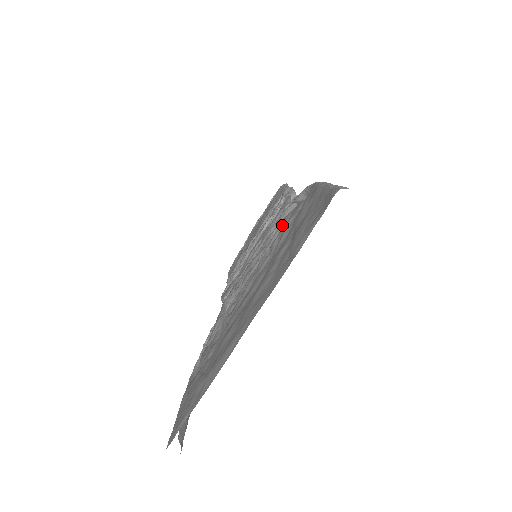
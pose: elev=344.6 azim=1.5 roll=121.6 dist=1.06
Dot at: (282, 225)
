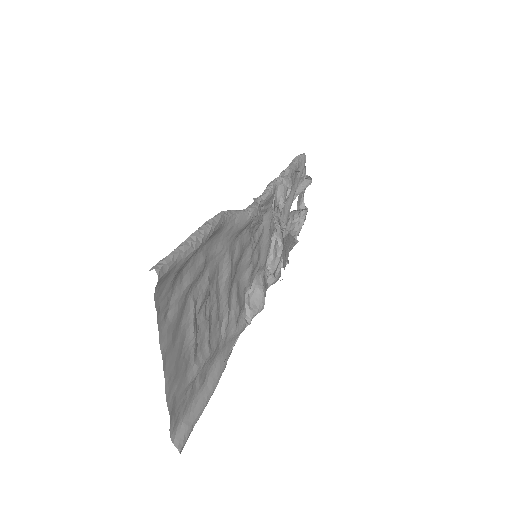
Dot at: occluded
